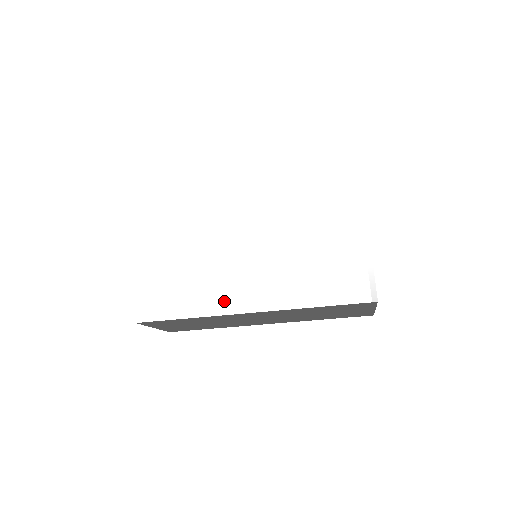
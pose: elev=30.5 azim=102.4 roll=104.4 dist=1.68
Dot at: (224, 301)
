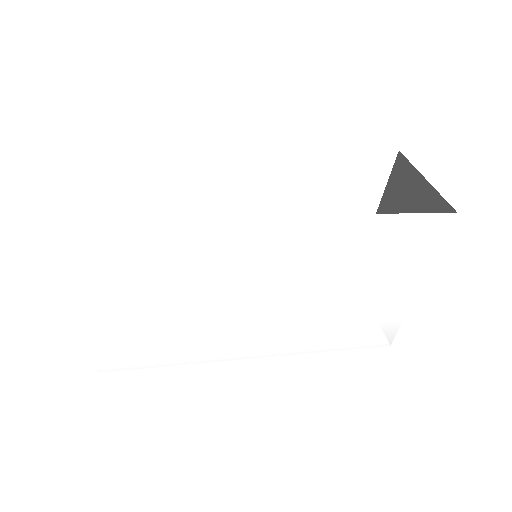
Dot at: (226, 350)
